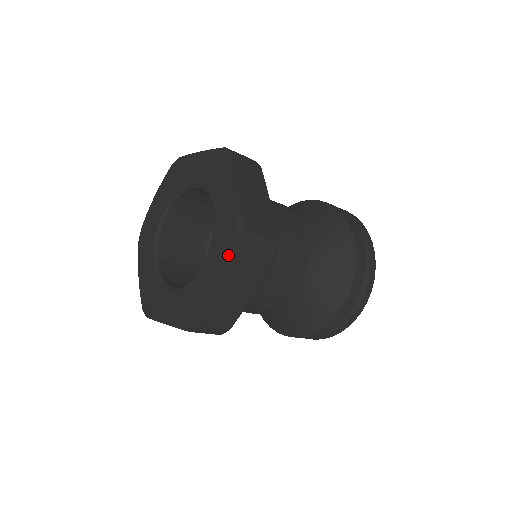
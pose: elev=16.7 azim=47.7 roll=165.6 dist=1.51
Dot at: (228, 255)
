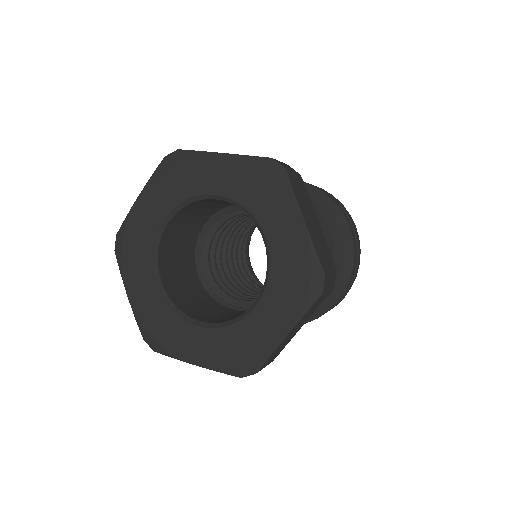
Dot at: (226, 364)
